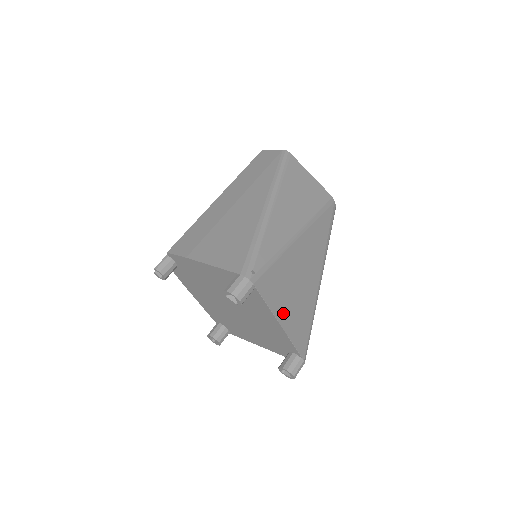
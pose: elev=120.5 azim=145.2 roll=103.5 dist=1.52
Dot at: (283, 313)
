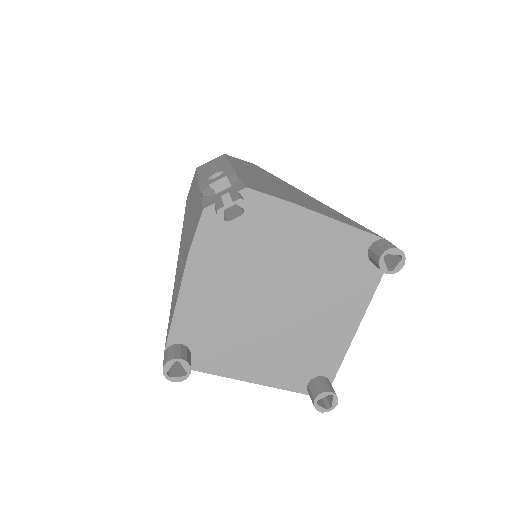
Dot at: occluded
